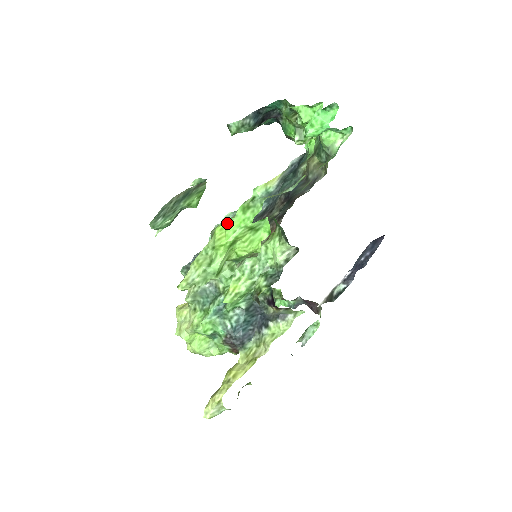
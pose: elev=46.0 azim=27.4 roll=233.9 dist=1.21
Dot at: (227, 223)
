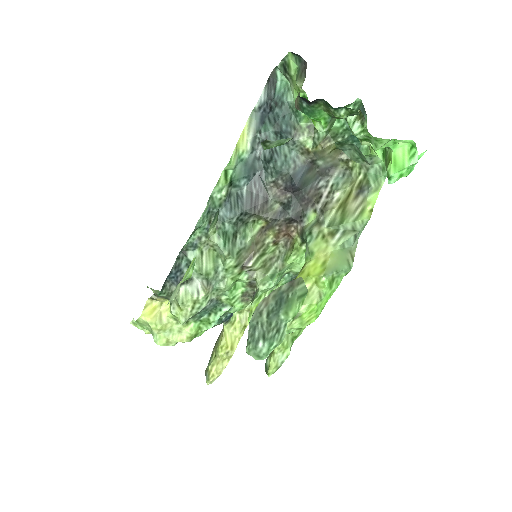
Dot at: (318, 306)
